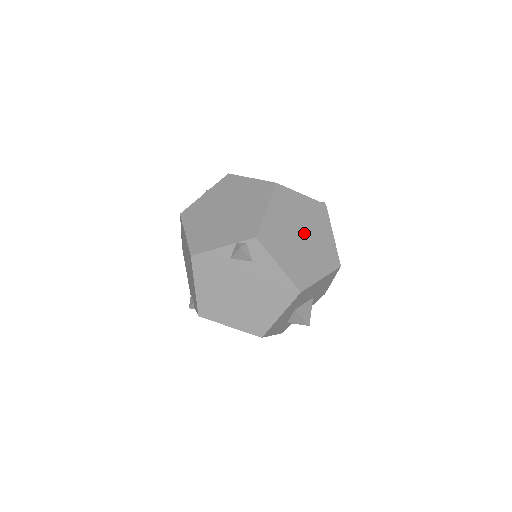
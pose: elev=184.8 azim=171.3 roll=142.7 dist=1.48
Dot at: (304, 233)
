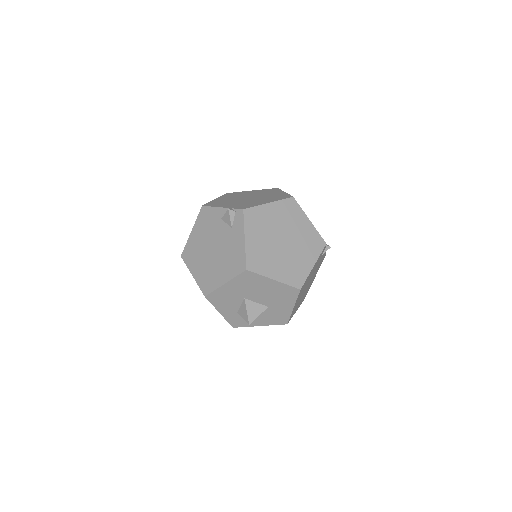
Dot at: (287, 242)
